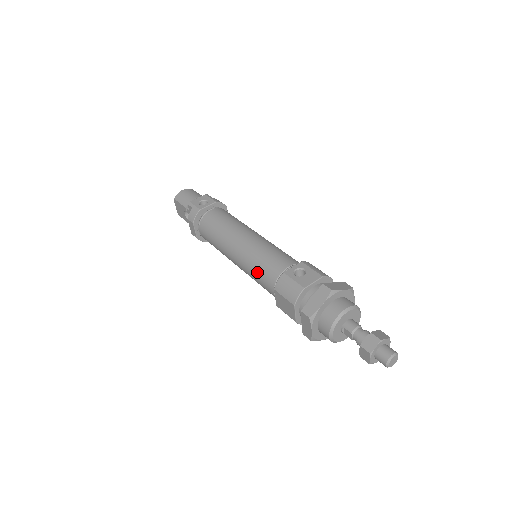
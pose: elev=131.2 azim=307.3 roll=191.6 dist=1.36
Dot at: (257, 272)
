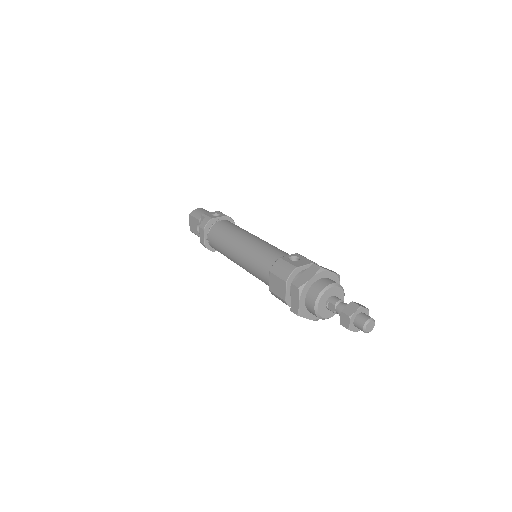
Dot at: (256, 262)
